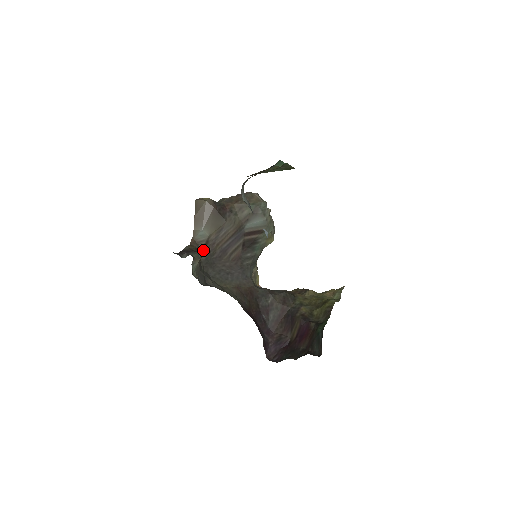
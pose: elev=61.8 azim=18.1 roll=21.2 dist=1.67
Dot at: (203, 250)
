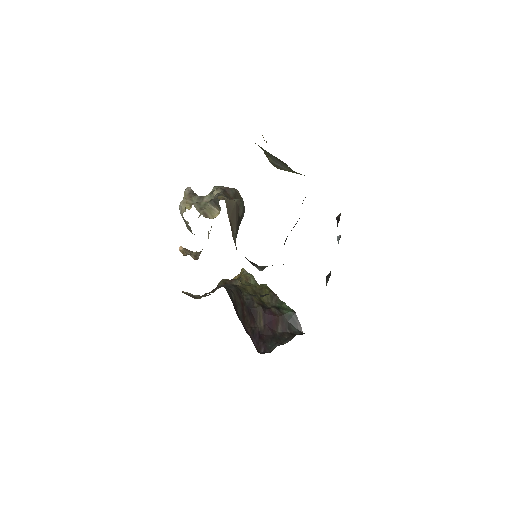
Dot at: occluded
